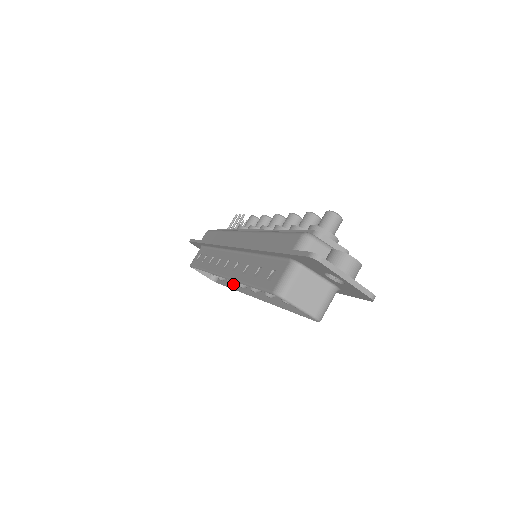
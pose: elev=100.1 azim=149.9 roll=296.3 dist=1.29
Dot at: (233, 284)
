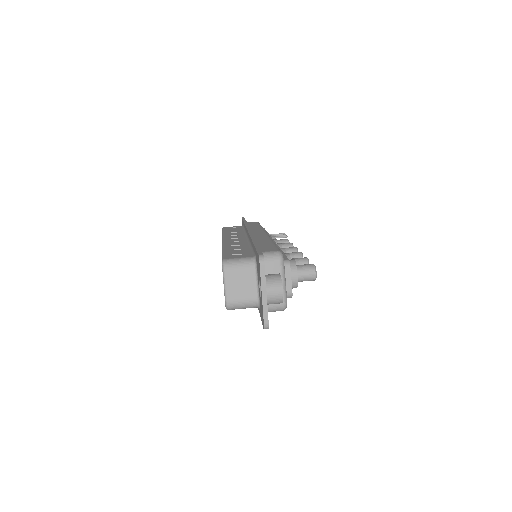
Dot at: occluded
